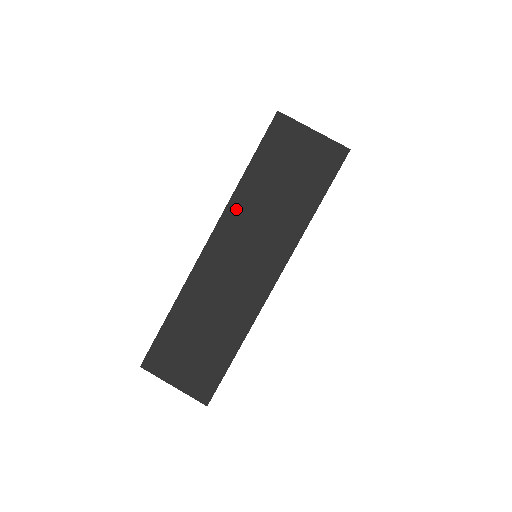
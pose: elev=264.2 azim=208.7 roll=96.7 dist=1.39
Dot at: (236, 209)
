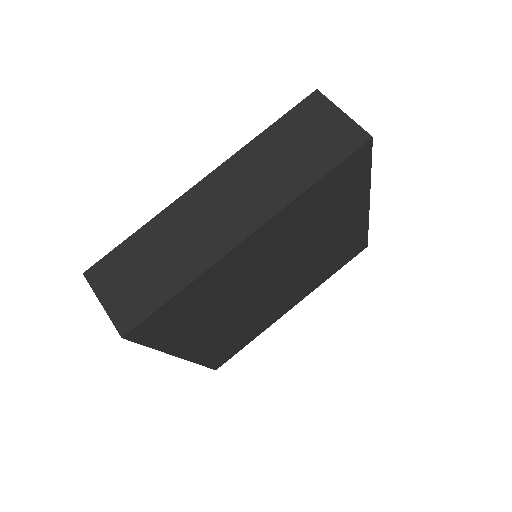
Dot at: (242, 159)
